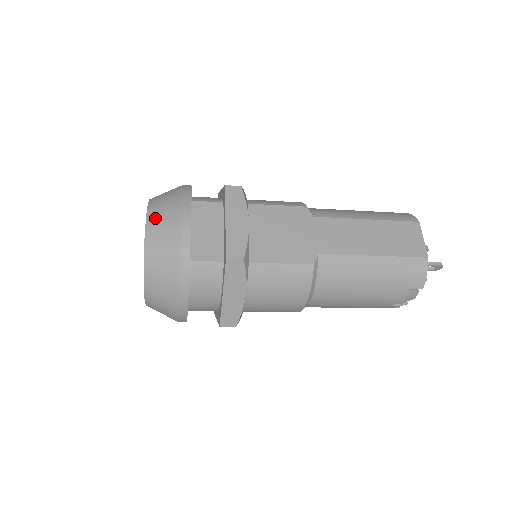
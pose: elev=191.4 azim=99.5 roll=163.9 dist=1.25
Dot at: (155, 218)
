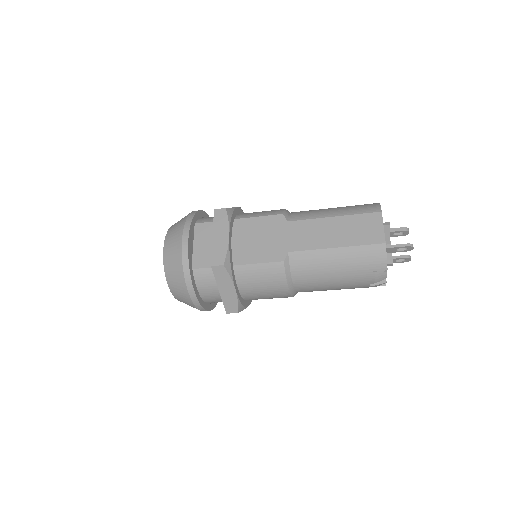
Dot at: (169, 241)
